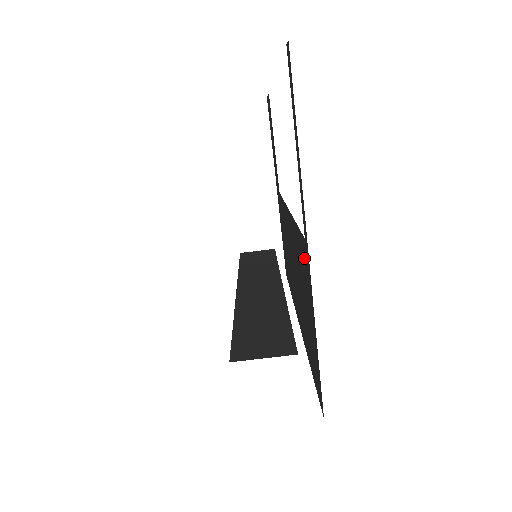
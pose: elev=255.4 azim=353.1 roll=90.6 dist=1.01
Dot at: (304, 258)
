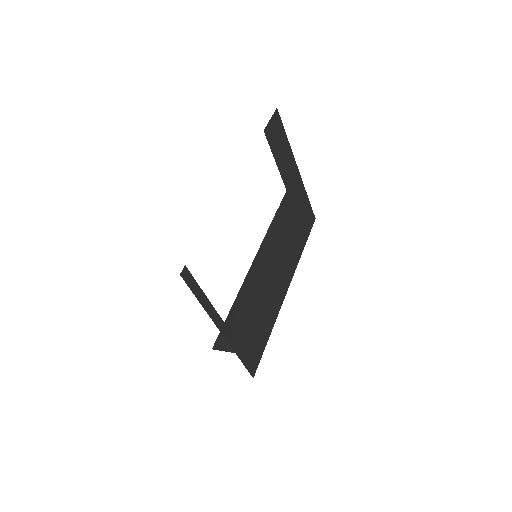
Dot at: (234, 320)
